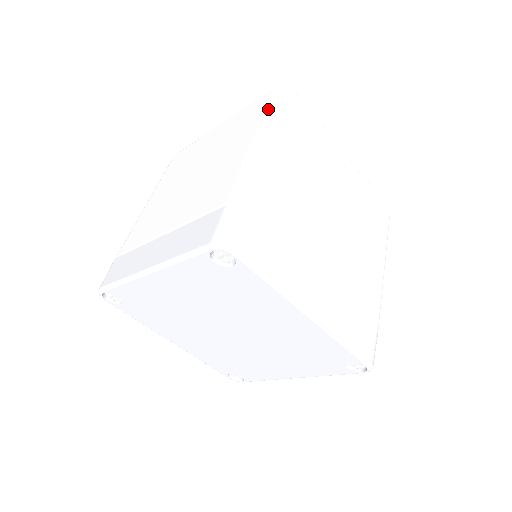
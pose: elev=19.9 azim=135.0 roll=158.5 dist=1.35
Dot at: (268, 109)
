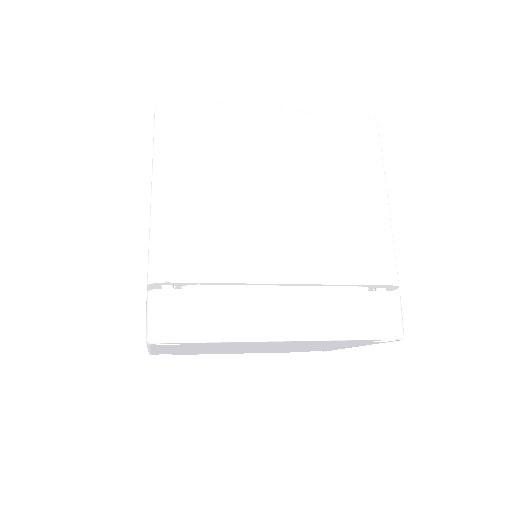
Dot at: (153, 144)
